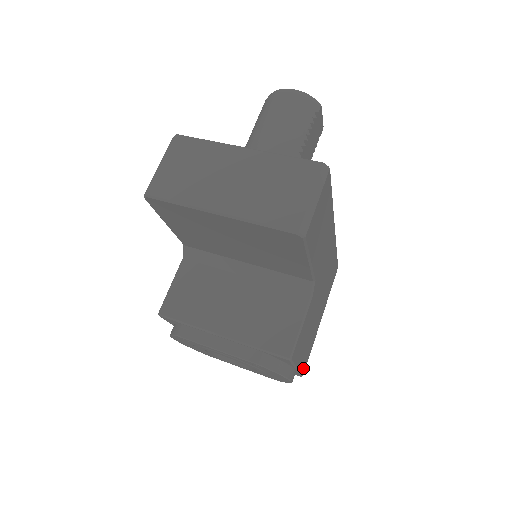
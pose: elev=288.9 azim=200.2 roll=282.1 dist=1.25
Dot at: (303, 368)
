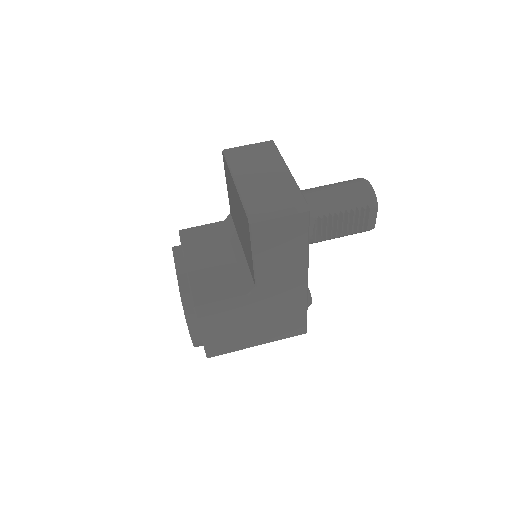
Dot at: (211, 350)
